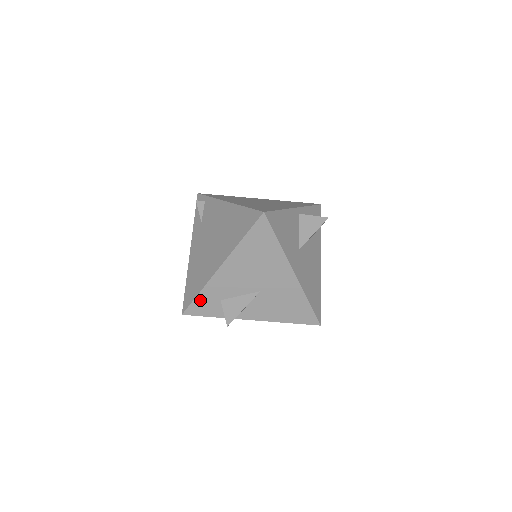
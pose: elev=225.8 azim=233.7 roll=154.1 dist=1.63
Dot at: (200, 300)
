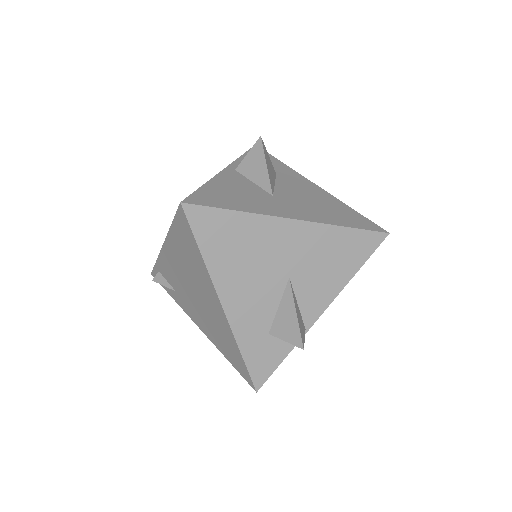
Dot at: (251, 358)
